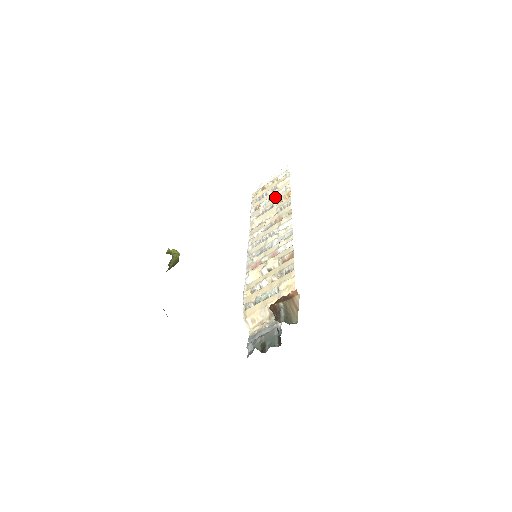
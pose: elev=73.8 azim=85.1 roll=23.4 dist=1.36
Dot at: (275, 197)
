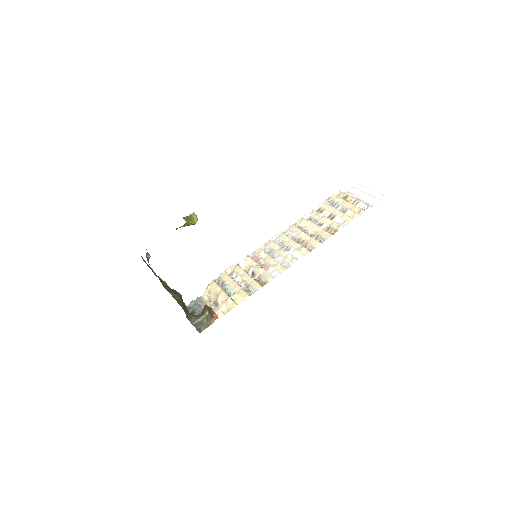
Dot at: (332, 220)
